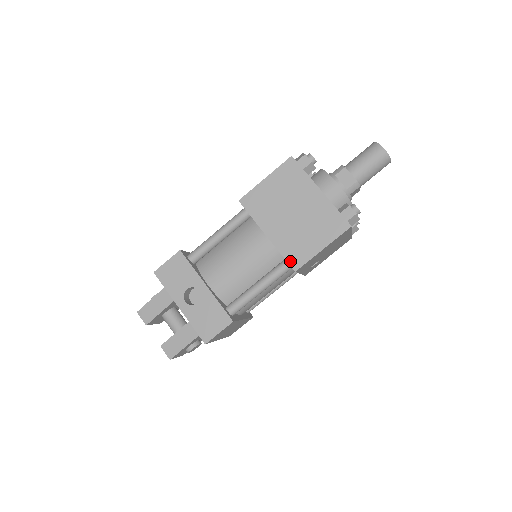
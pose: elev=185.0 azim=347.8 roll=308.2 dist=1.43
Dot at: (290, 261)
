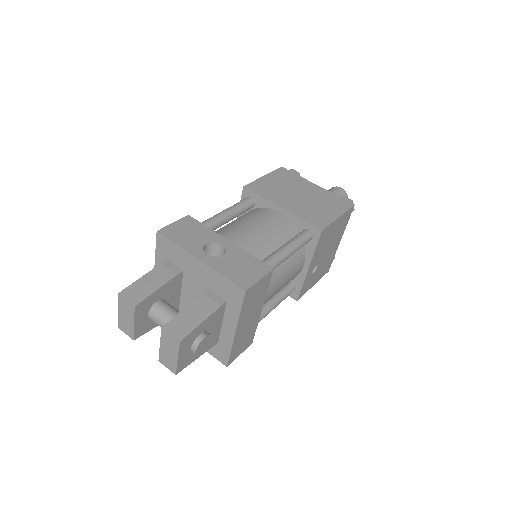
Dot at: (313, 224)
